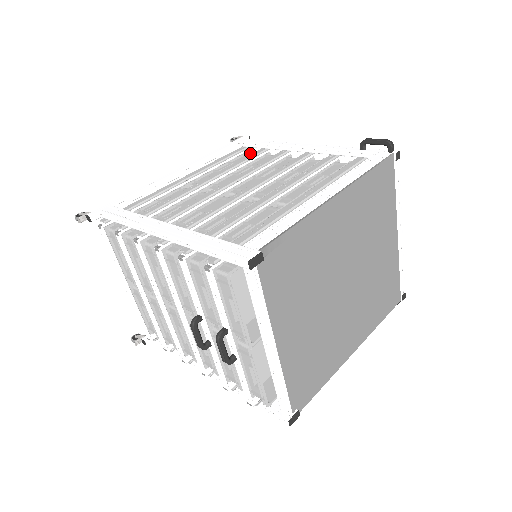
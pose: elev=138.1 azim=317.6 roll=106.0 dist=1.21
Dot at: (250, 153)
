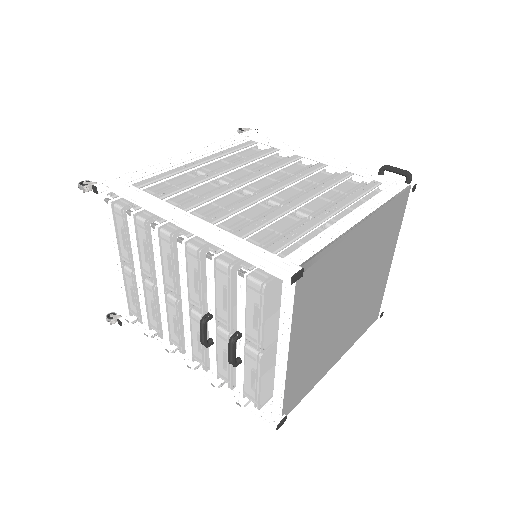
Dot at: (258, 149)
